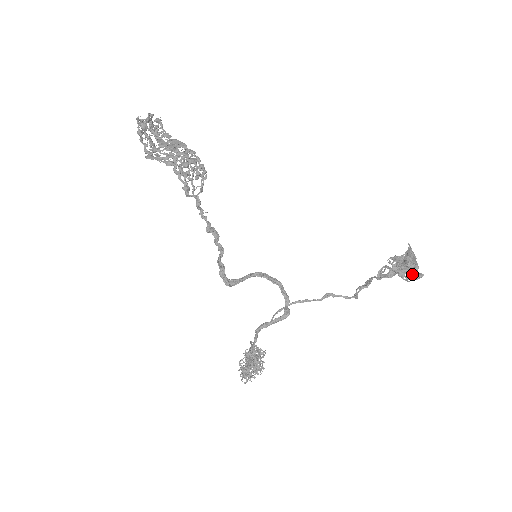
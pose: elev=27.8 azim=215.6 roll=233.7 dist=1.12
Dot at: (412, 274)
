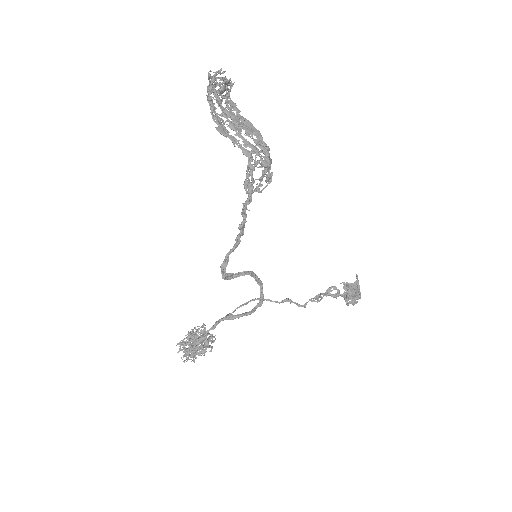
Dot at: (354, 301)
